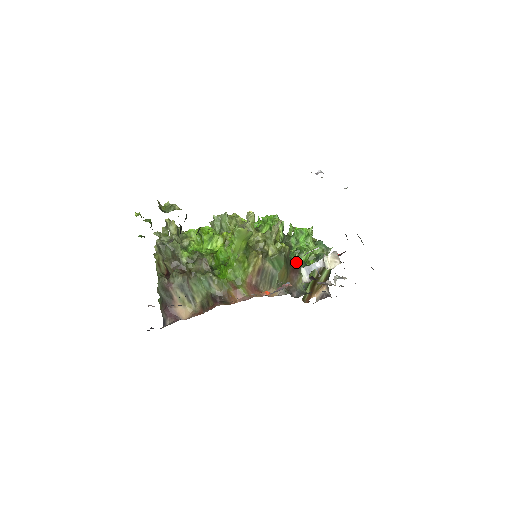
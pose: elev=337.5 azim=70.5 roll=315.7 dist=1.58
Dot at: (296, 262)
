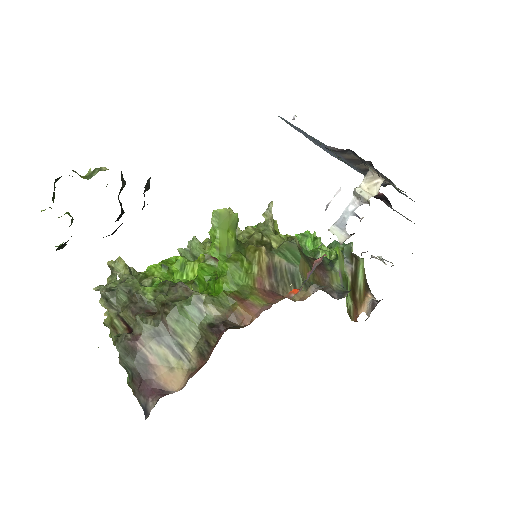
Dot at: (316, 259)
